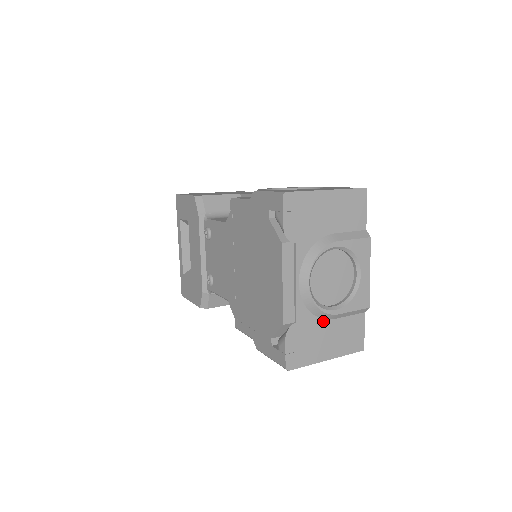
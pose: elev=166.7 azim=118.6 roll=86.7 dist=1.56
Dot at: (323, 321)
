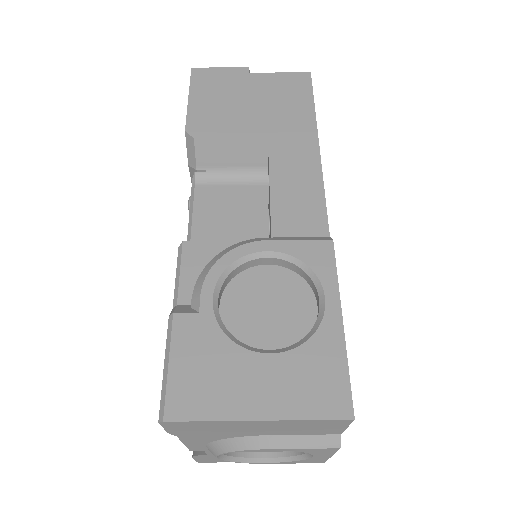
Dot at: occluded
